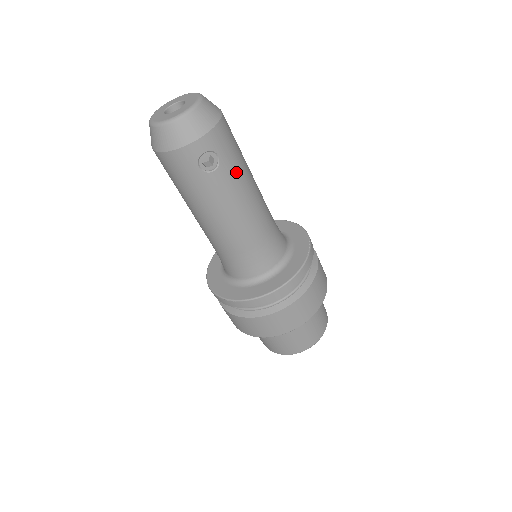
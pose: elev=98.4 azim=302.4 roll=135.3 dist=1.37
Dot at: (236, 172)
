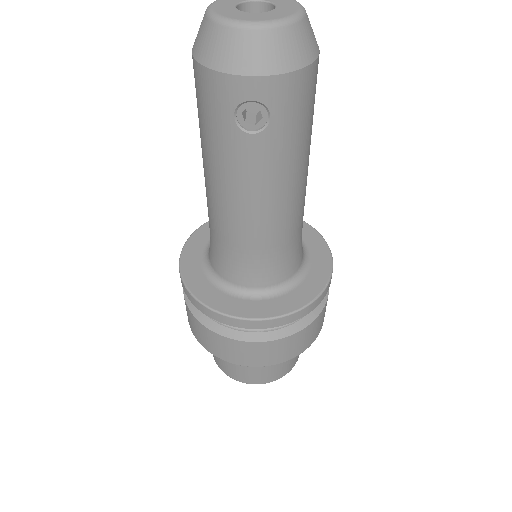
Dot at: (284, 152)
